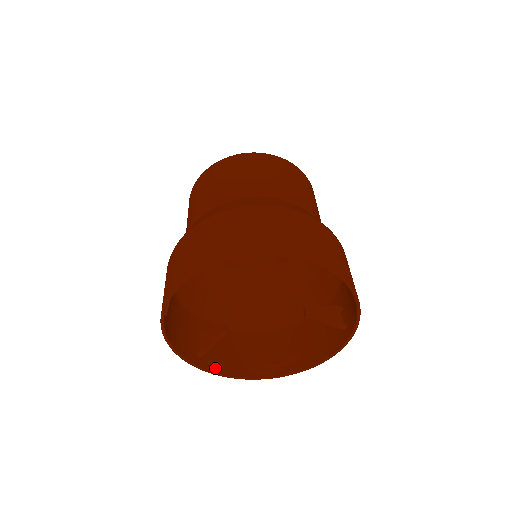
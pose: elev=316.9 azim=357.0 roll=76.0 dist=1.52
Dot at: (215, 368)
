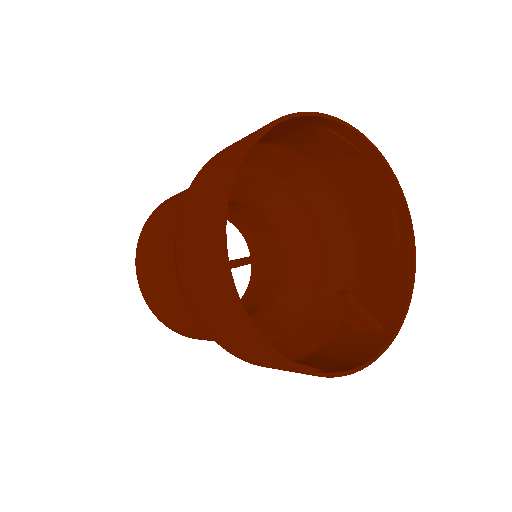
Dot at: occluded
